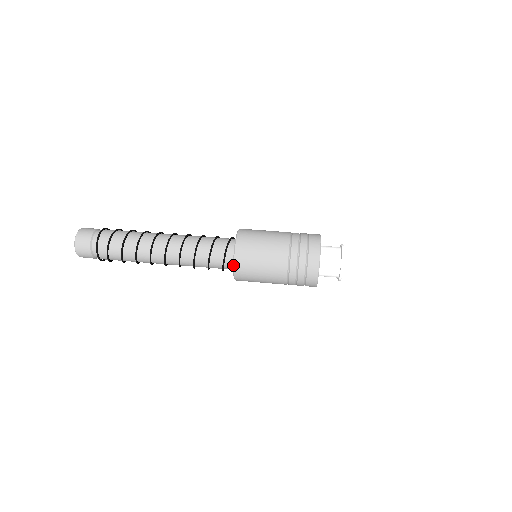
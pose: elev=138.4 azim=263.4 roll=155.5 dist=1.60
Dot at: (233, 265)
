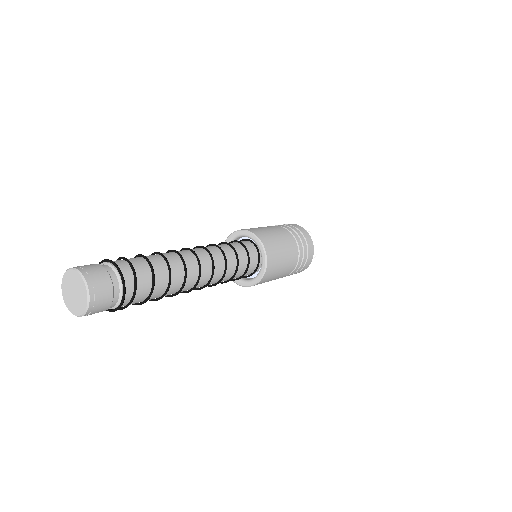
Dot at: (254, 235)
